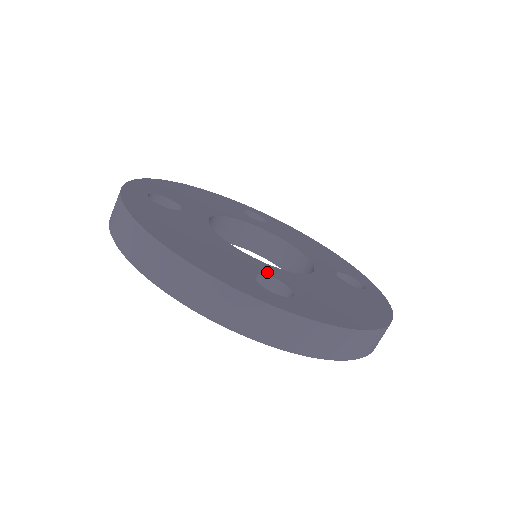
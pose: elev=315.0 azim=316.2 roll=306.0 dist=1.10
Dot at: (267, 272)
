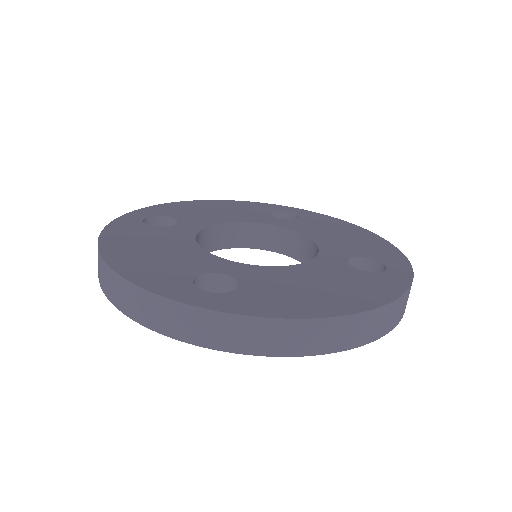
Dot at: (223, 270)
